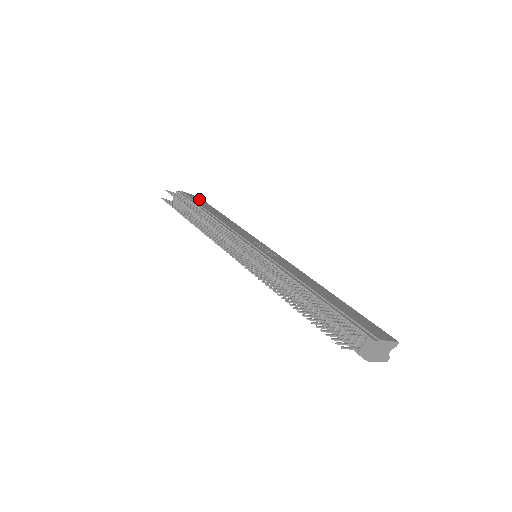
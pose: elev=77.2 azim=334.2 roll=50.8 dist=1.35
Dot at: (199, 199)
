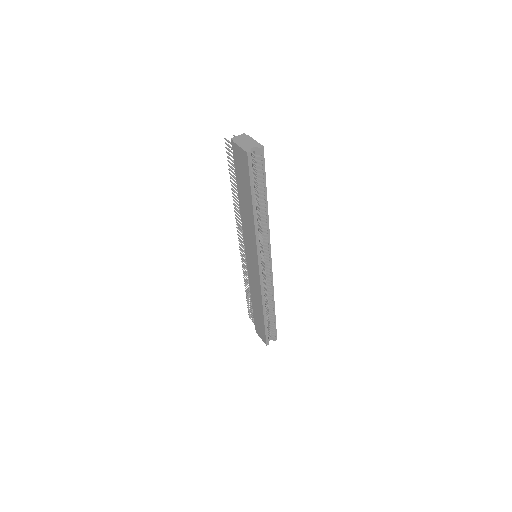
Dot at: occluded
